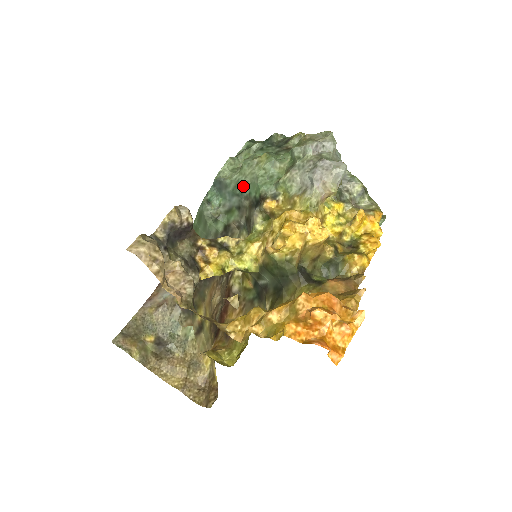
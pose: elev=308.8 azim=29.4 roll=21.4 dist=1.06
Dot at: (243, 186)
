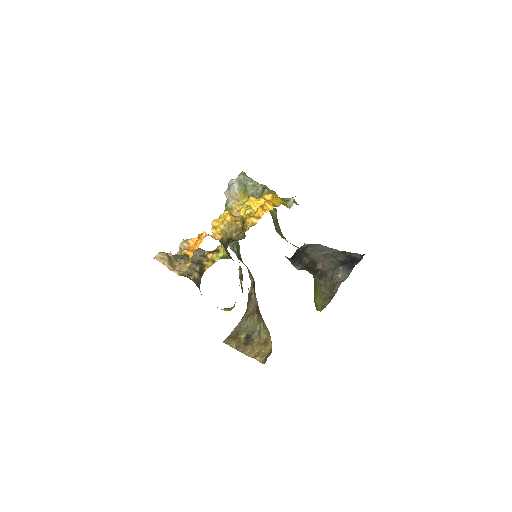
Dot at: occluded
